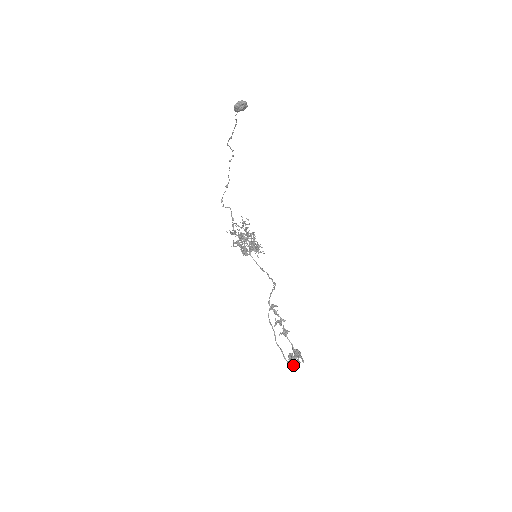
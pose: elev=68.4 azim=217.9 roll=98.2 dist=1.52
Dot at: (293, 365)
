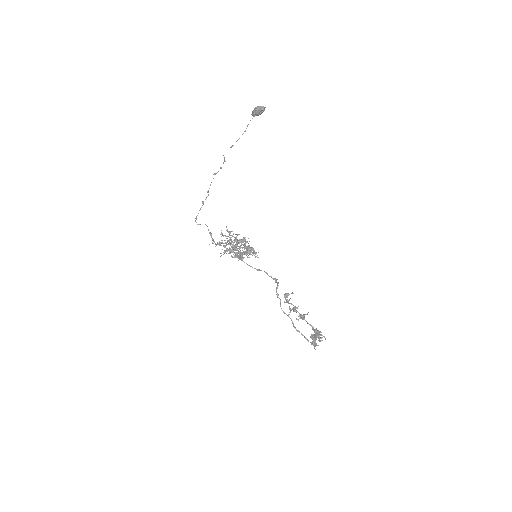
Dot at: (316, 344)
